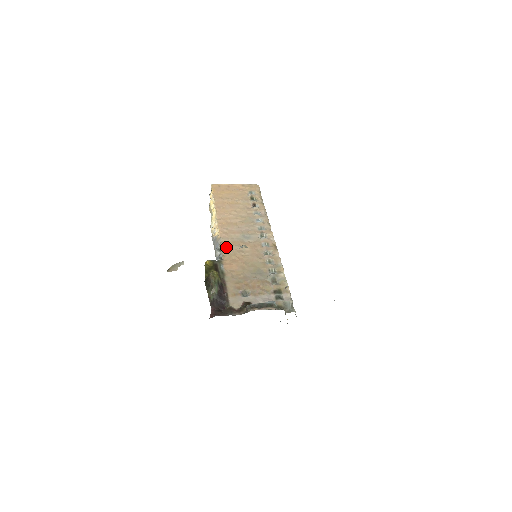
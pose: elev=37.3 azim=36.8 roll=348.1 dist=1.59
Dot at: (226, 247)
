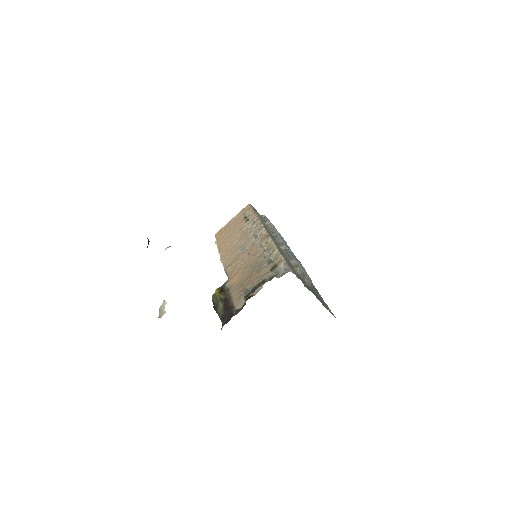
Dot at: (228, 269)
